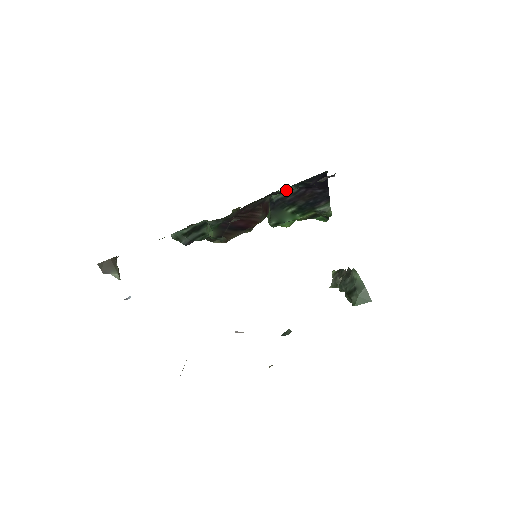
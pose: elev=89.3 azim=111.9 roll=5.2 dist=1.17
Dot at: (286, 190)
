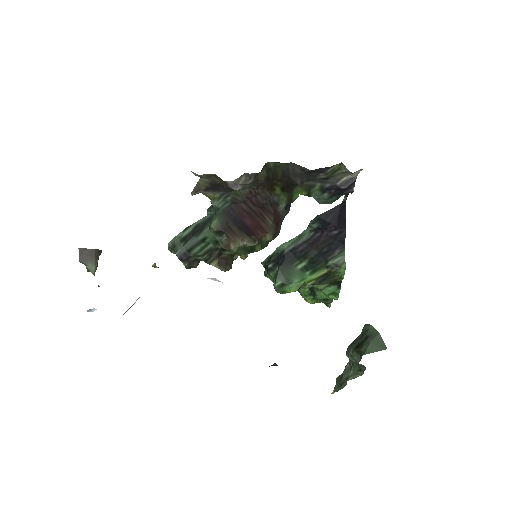
Dot at: (300, 237)
